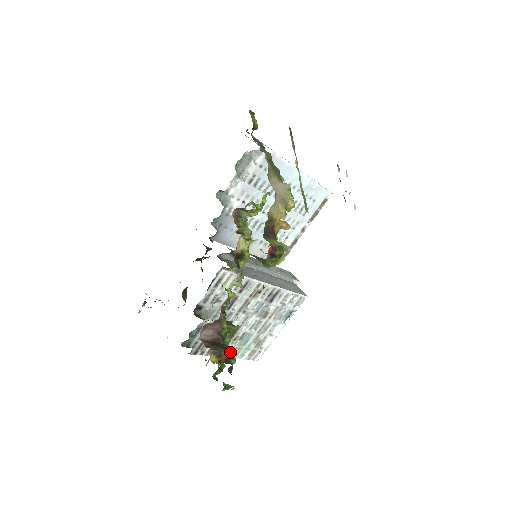
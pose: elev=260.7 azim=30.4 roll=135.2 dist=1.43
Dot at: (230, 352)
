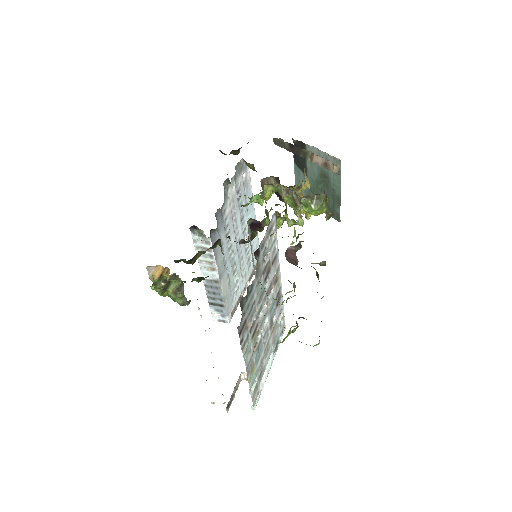
Dot at: occluded
